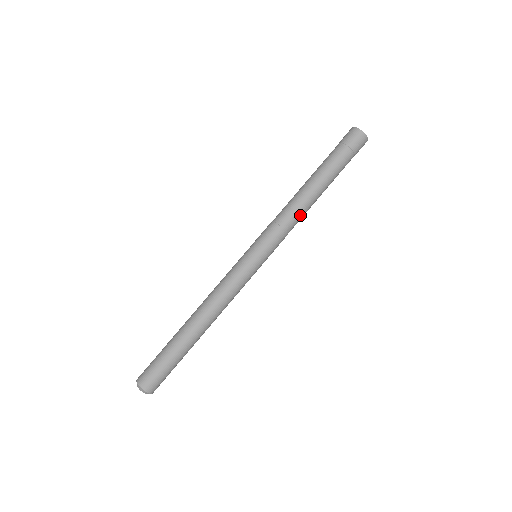
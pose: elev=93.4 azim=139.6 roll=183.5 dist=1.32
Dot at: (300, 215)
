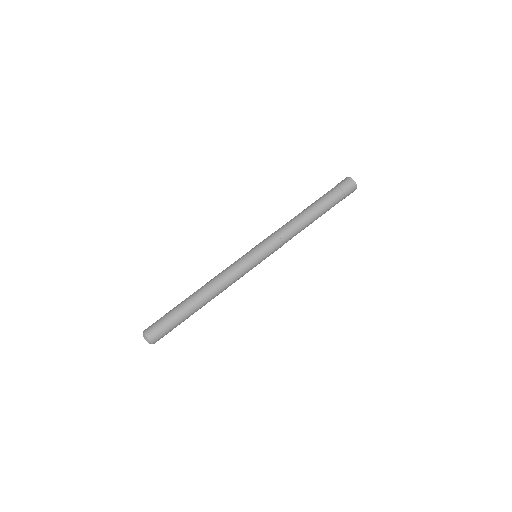
Dot at: (296, 232)
